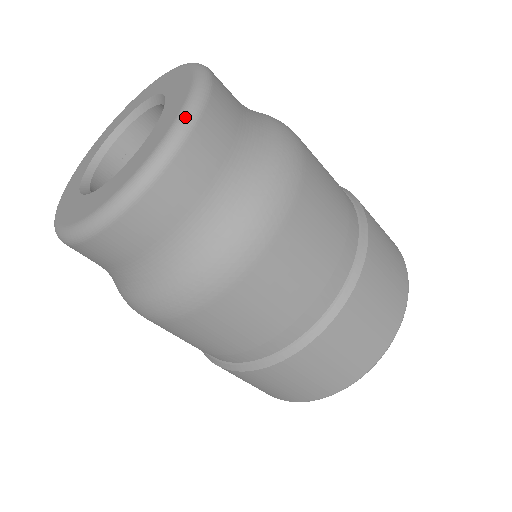
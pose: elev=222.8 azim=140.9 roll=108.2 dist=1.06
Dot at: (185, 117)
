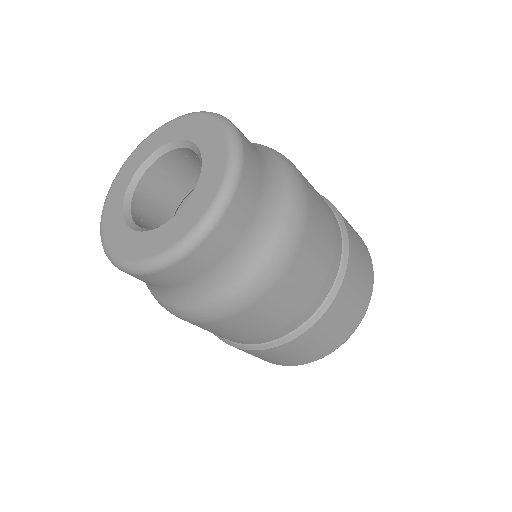
Dot at: (198, 232)
